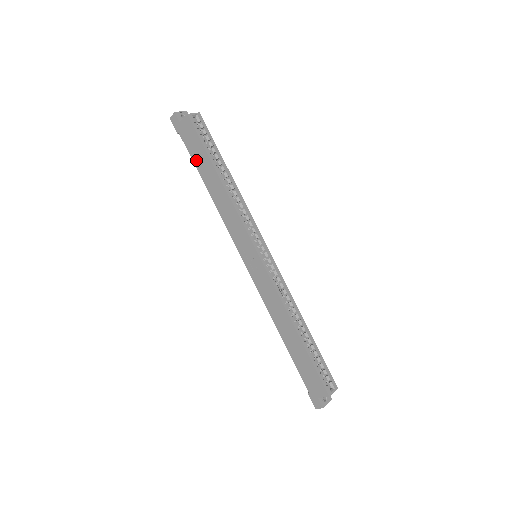
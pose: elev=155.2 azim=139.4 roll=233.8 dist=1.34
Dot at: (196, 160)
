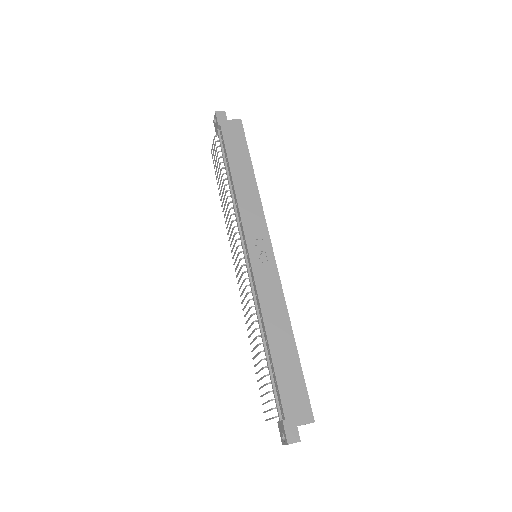
Dot at: (231, 151)
